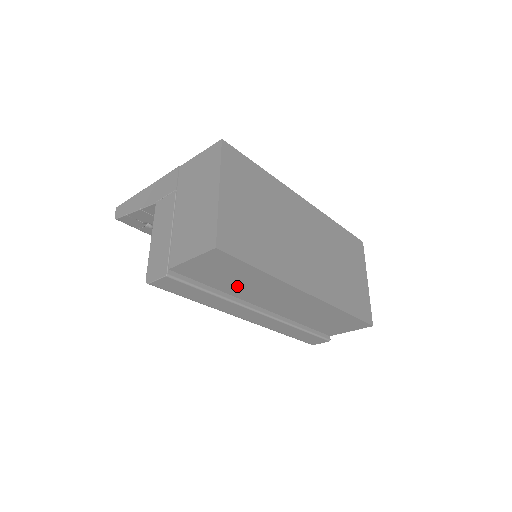
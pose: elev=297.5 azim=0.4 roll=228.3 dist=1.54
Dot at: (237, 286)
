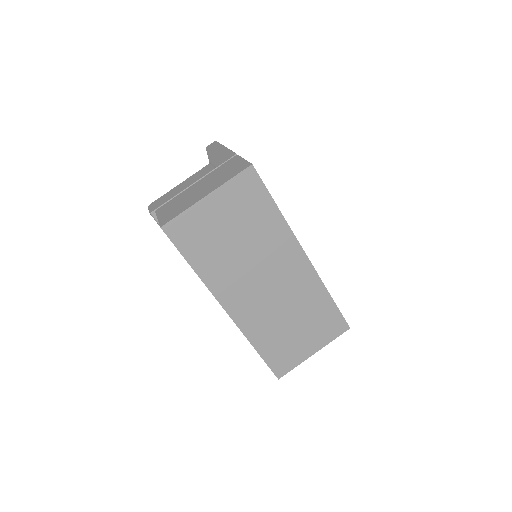
Dot at: occluded
